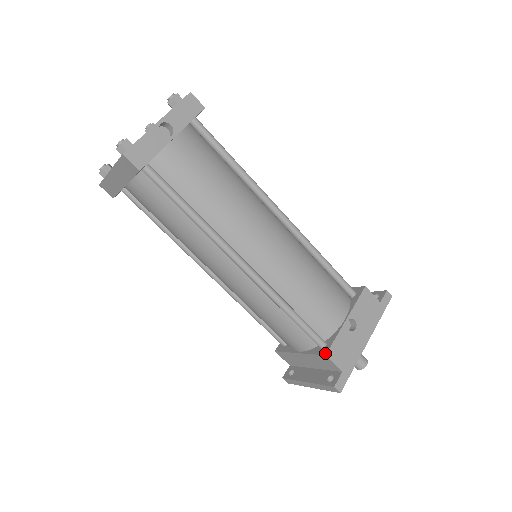
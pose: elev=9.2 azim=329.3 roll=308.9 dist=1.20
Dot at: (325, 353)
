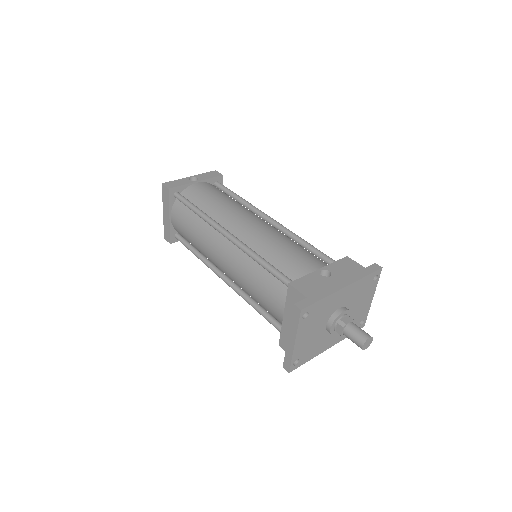
Dot at: (289, 283)
